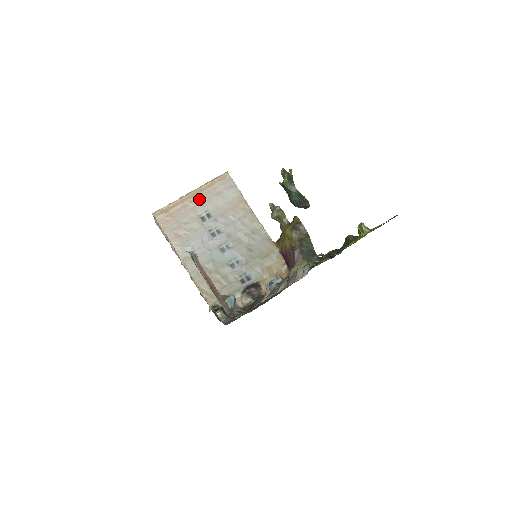
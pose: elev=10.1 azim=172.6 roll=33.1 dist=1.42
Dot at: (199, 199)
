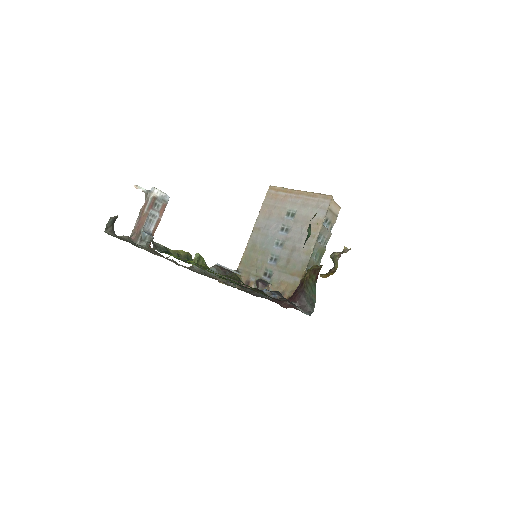
Dot at: (299, 199)
